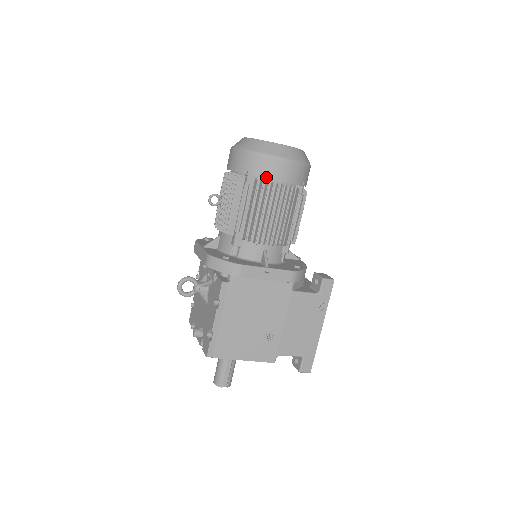
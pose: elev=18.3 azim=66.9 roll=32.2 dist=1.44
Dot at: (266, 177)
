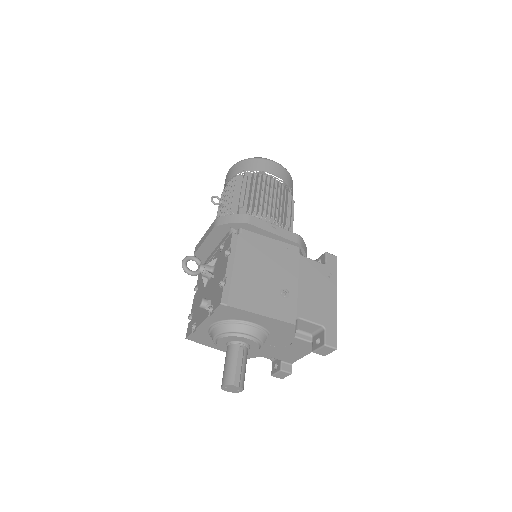
Dot at: (261, 170)
